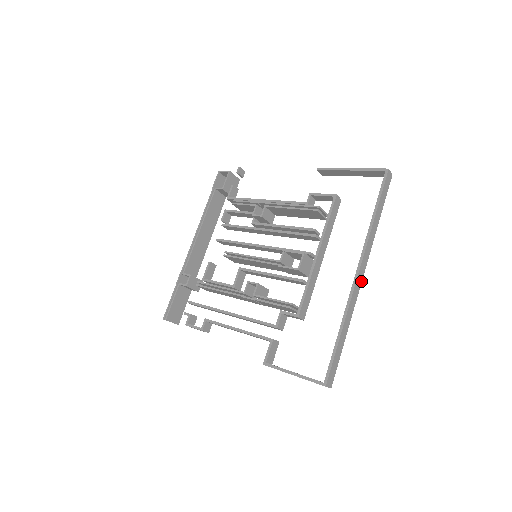
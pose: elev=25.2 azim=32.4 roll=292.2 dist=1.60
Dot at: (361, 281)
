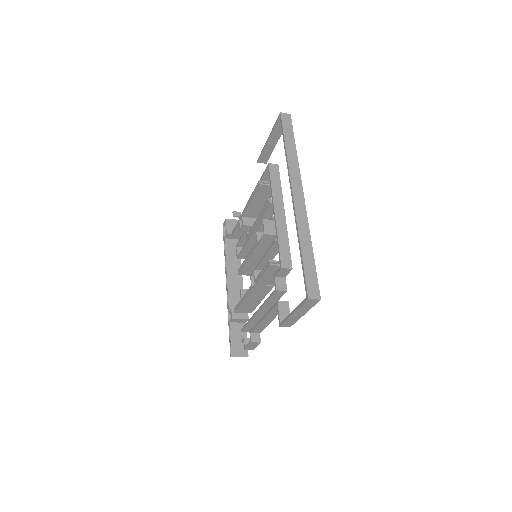
Dot at: (303, 201)
